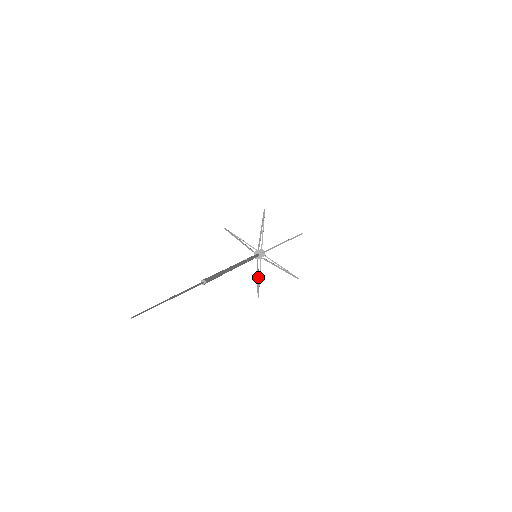
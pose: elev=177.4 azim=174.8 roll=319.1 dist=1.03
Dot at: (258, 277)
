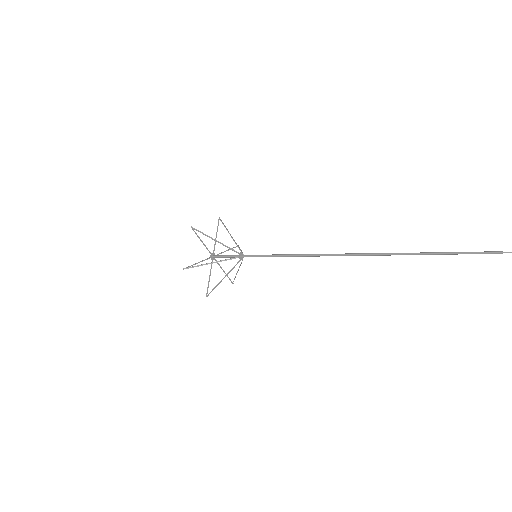
Dot at: (238, 270)
